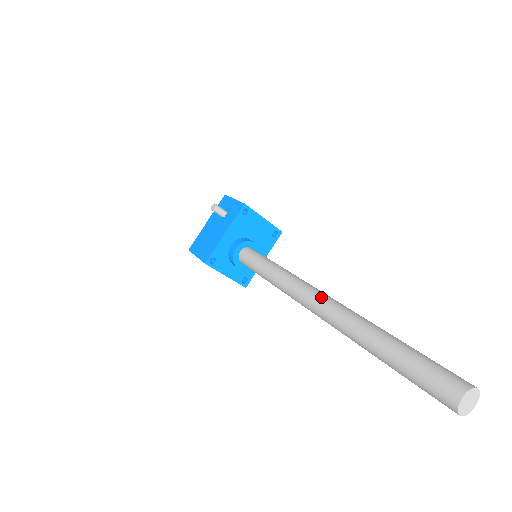
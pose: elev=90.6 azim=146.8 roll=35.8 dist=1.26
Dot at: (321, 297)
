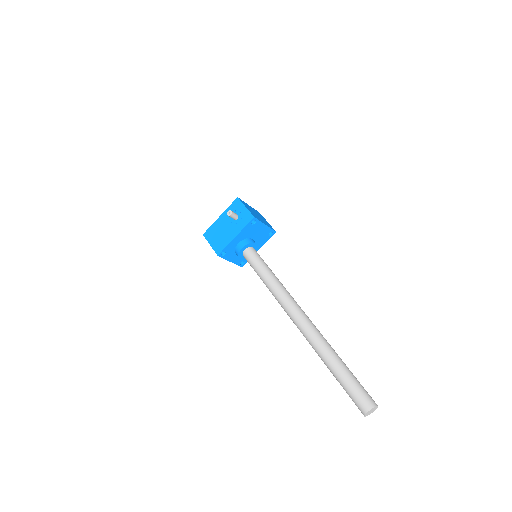
Dot at: (301, 316)
